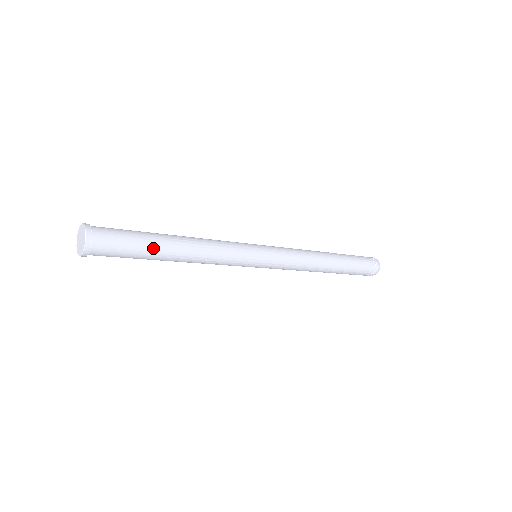
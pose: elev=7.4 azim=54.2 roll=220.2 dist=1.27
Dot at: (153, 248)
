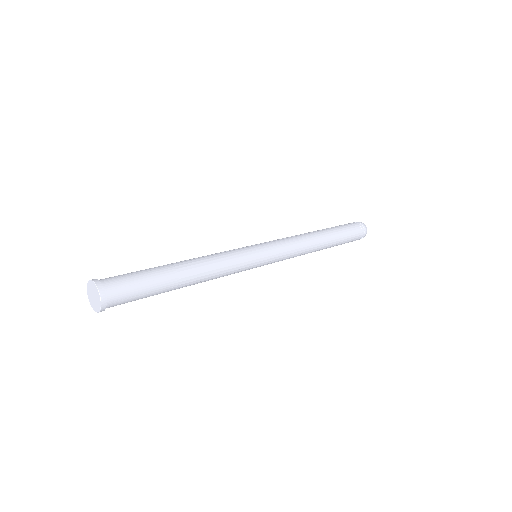
Dot at: (164, 284)
